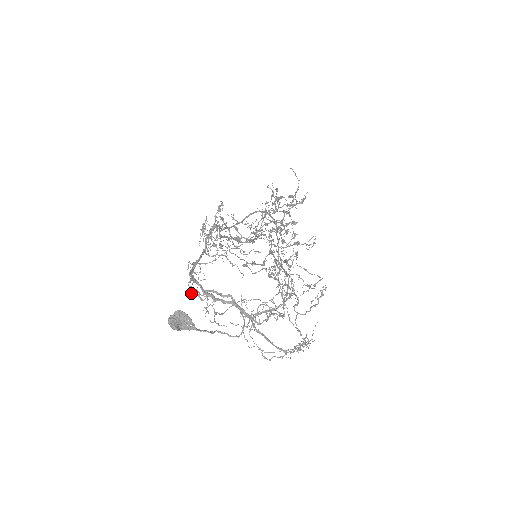
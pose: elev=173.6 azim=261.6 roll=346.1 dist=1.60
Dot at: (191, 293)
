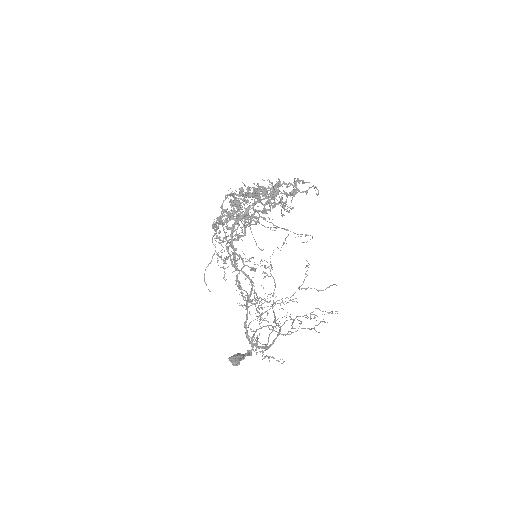
Dot at: occluded
